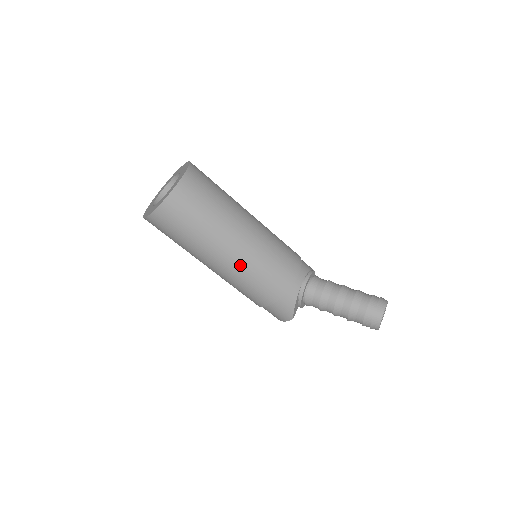
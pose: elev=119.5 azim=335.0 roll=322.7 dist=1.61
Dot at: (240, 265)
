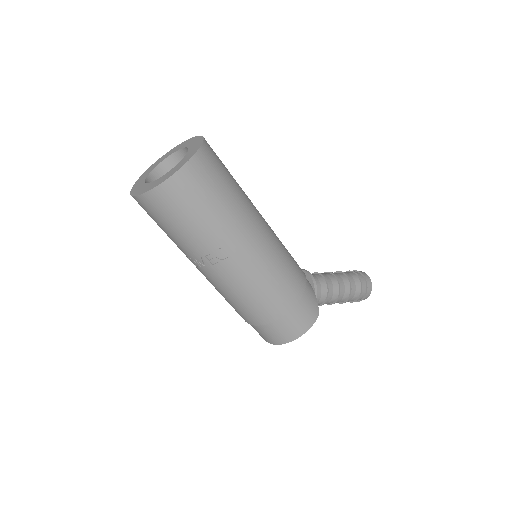
Dot at: (272, 236)
